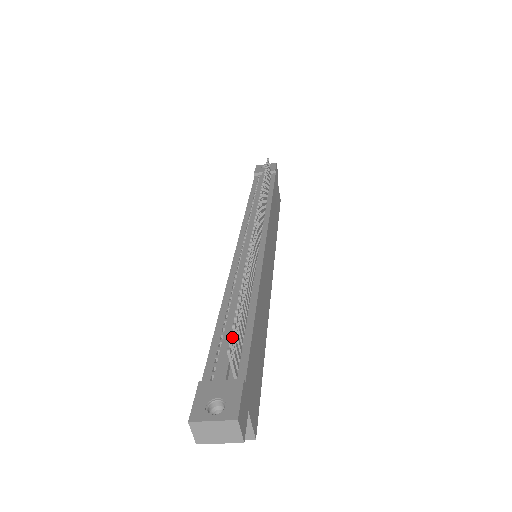
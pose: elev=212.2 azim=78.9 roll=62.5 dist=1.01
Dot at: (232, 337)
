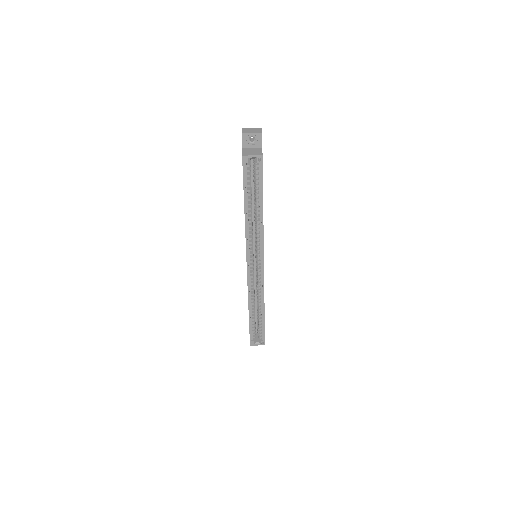
Dot at: occluded
